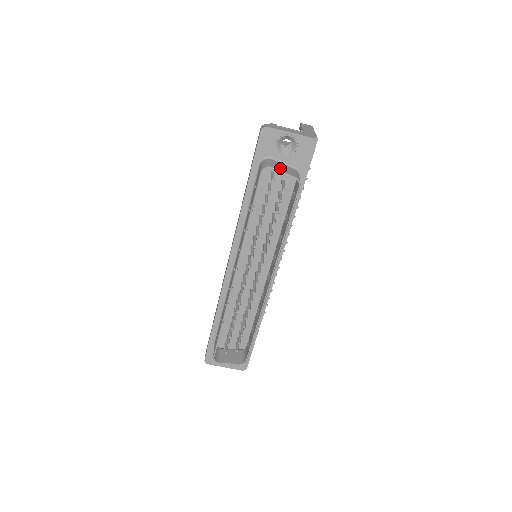
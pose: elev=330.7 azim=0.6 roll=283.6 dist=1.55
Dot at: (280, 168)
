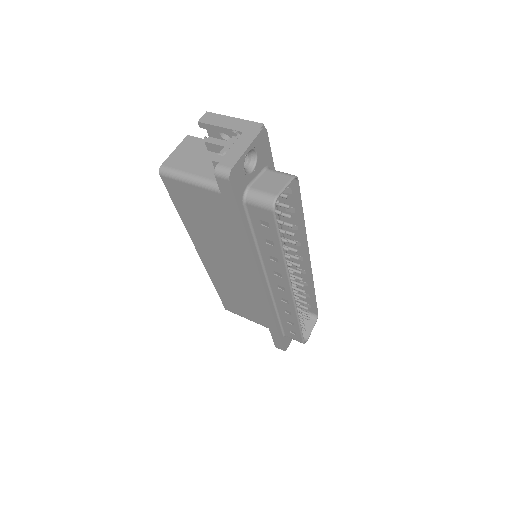
Dot at: (275, 187)
